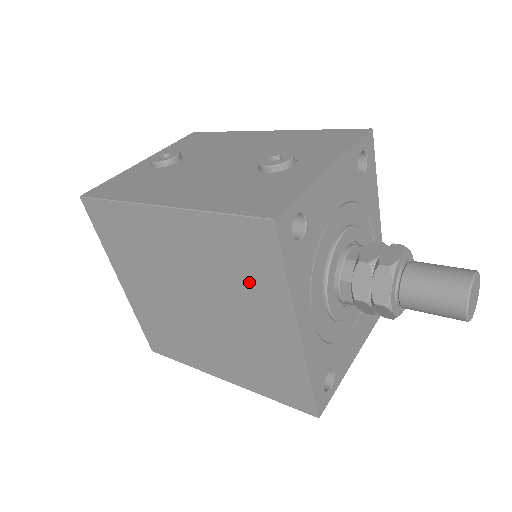
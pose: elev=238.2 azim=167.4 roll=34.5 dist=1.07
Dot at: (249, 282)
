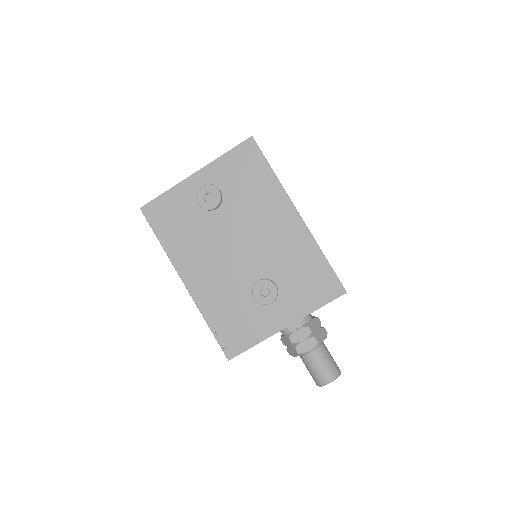
Dot at: occluded
